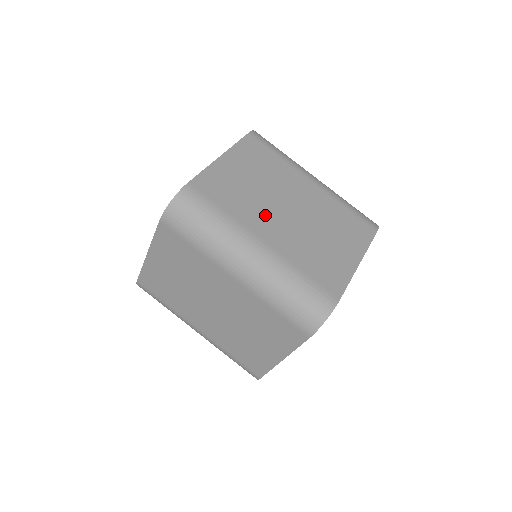
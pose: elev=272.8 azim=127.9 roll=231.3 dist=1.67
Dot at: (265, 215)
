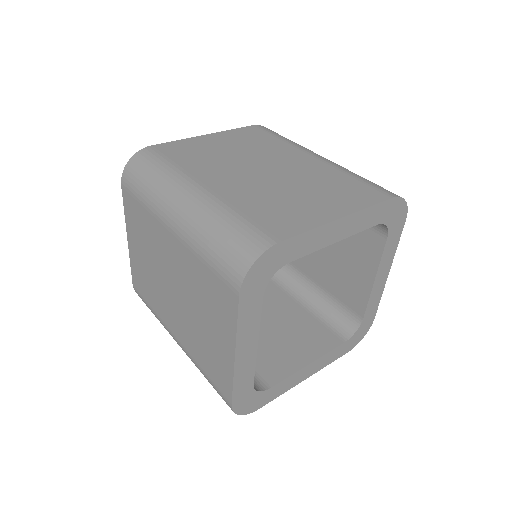
Dot at: occluded
